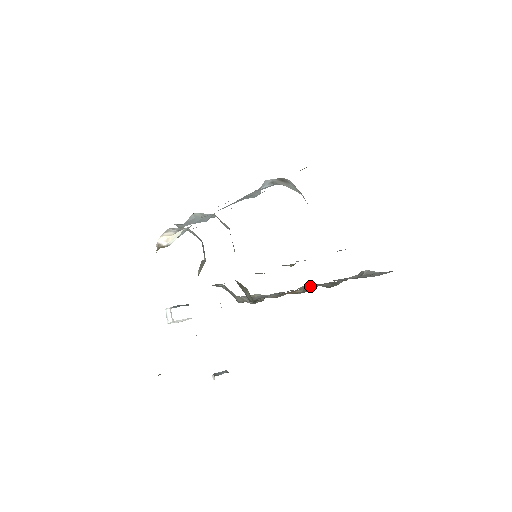
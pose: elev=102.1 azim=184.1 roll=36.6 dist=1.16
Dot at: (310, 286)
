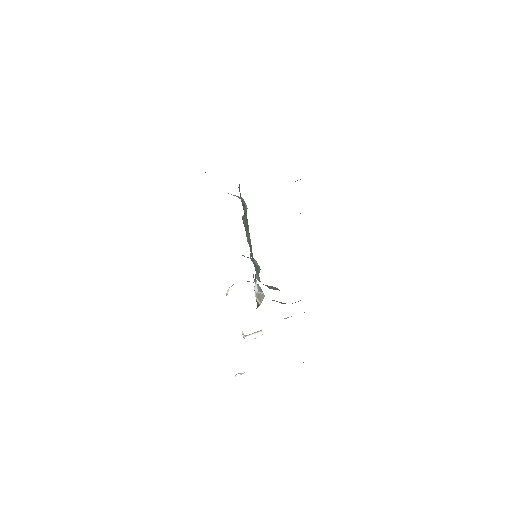
Dot at: occluded
